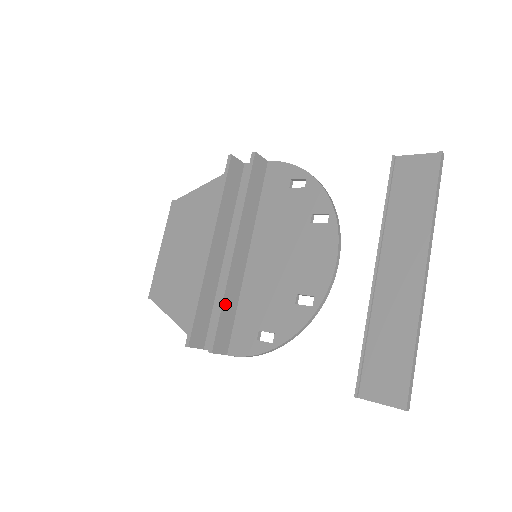
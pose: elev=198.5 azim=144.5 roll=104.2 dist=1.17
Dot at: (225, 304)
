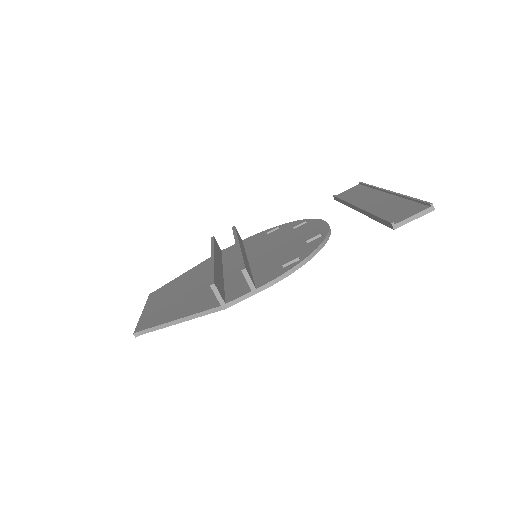
Dot at: (244, 259)
